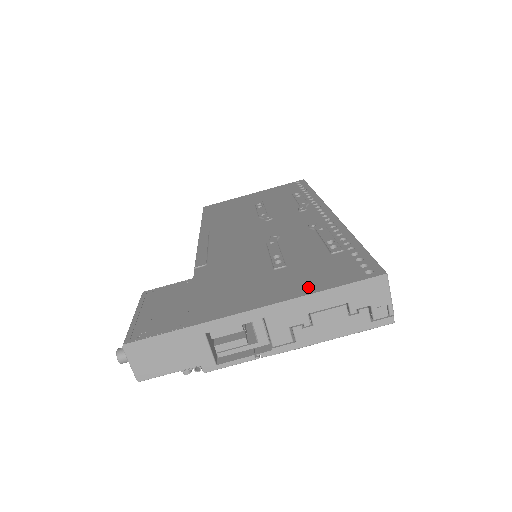
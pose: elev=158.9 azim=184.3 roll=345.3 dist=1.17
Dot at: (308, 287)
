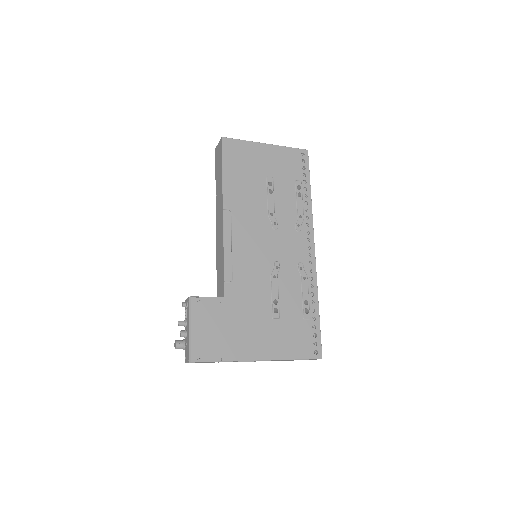
Dot at: (287, 352)
